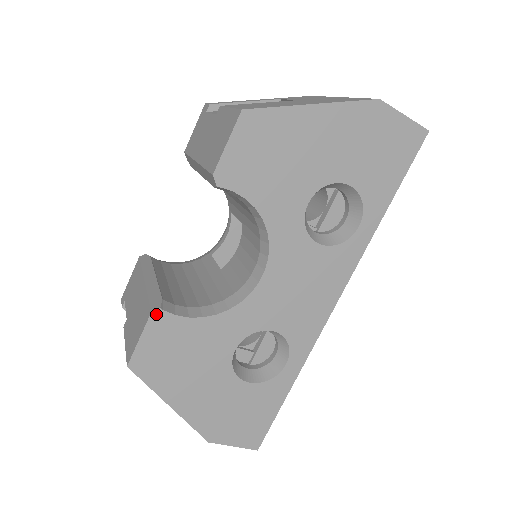
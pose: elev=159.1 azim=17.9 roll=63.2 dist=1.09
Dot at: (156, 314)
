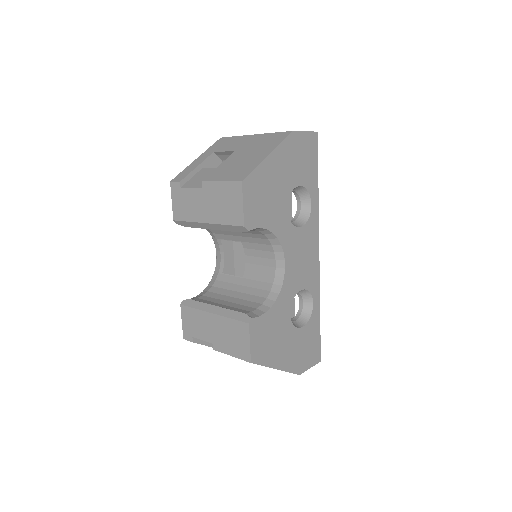
Dot at: (251, 323)
